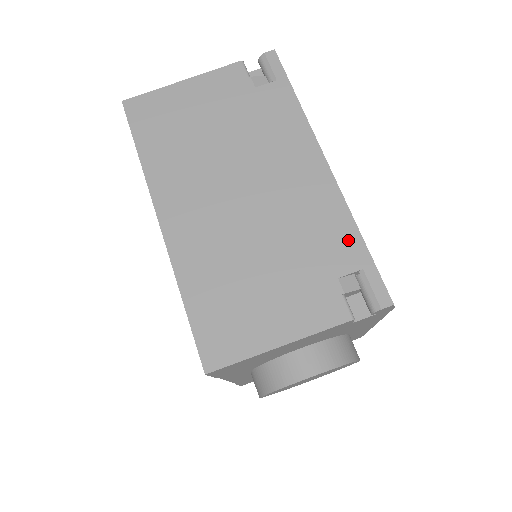
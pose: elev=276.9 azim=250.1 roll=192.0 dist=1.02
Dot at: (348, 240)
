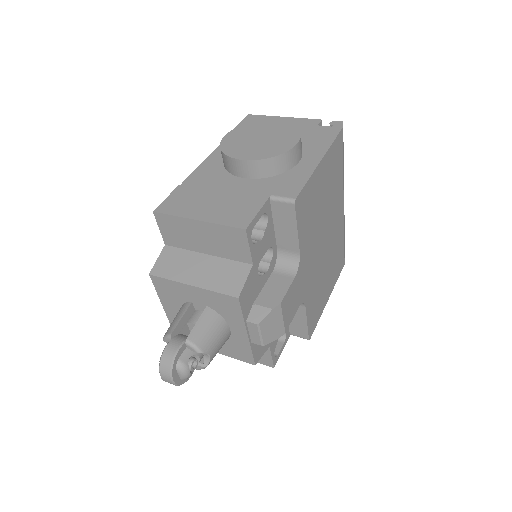
Dot at: occluded
